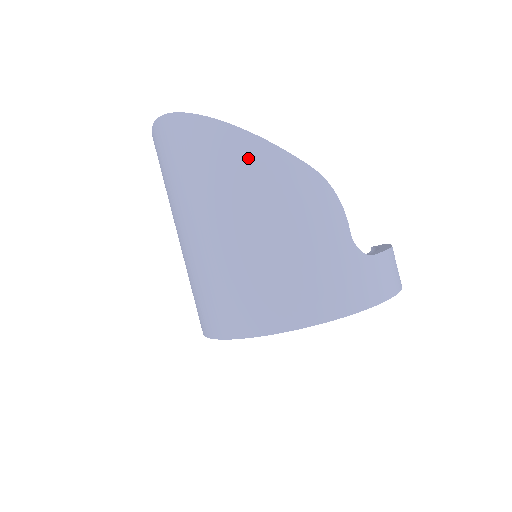
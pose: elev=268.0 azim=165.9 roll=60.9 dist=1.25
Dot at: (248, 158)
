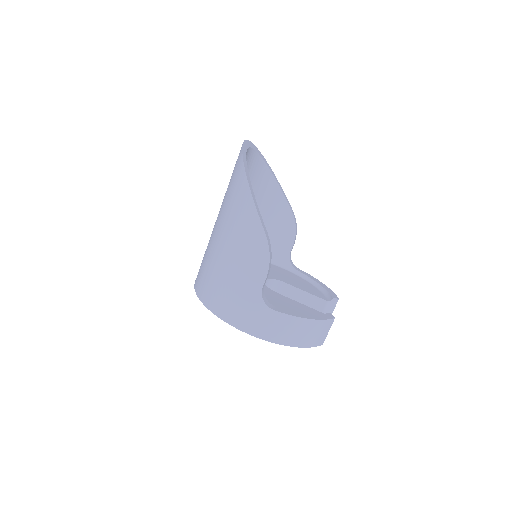
Dot at: (241, 200)
